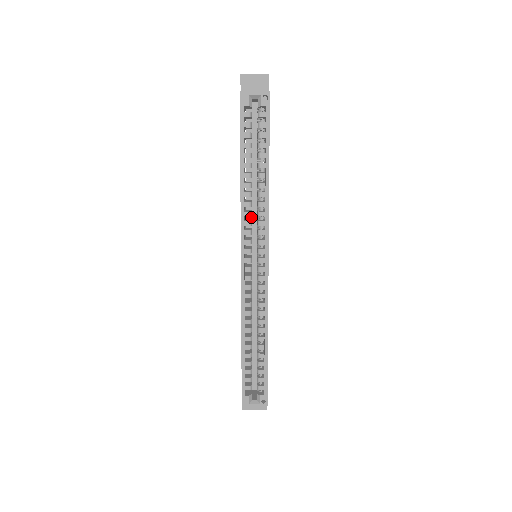
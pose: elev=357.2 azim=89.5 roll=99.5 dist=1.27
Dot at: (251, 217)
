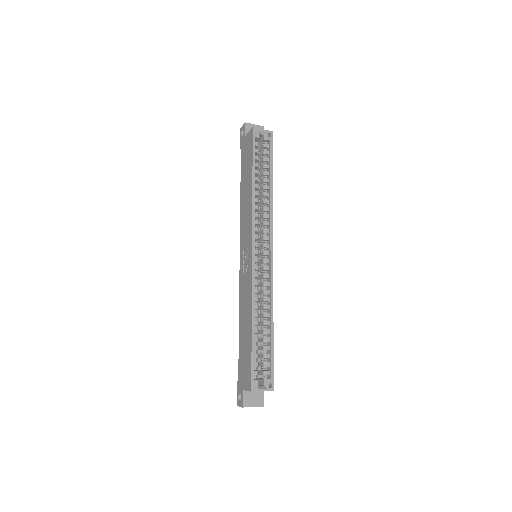
Dot at: occluded
